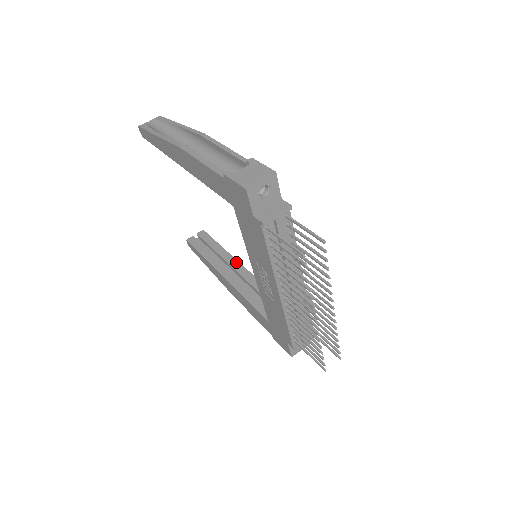
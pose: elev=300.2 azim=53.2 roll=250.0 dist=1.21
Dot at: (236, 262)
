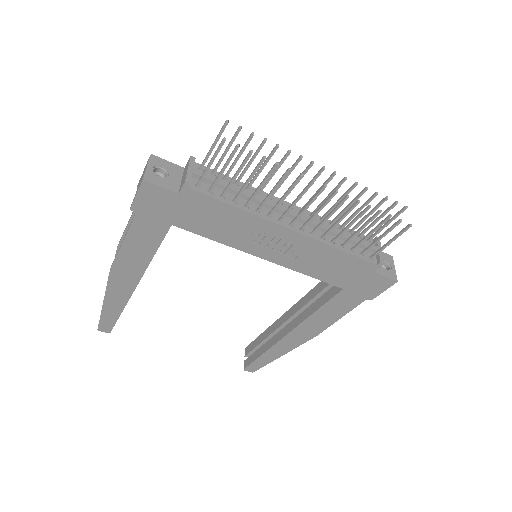
Dot at: (282, 317)
